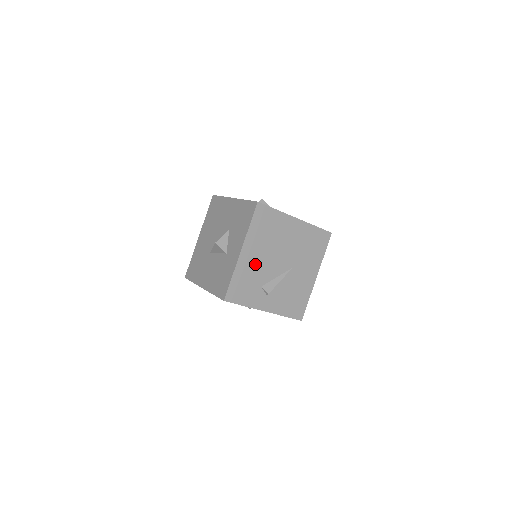
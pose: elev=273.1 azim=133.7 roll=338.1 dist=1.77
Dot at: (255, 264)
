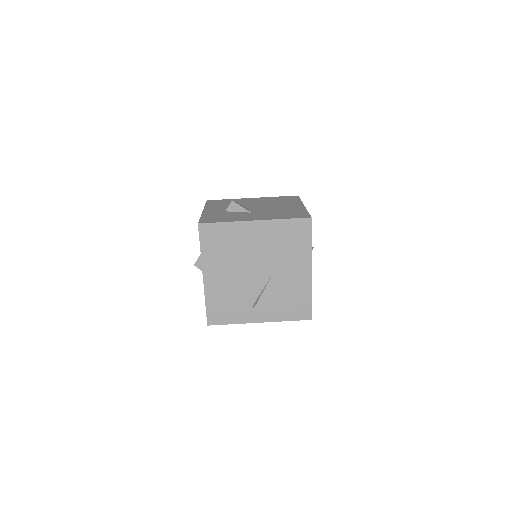
Dot at: (225, 283)
